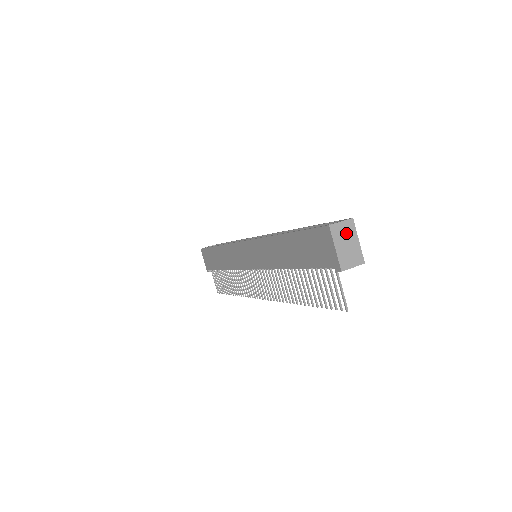
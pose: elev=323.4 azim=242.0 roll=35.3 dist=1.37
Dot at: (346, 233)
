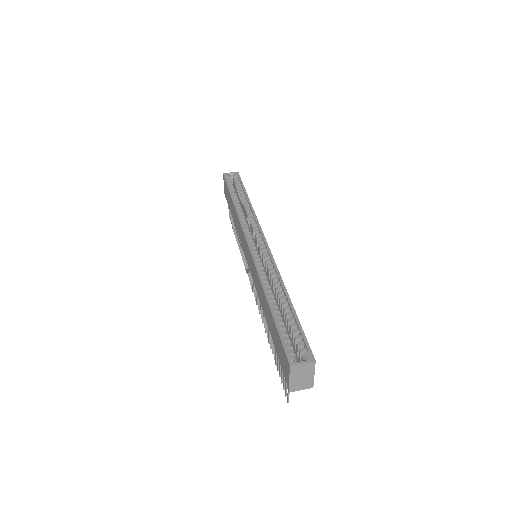
Dot at: (304, 370)
